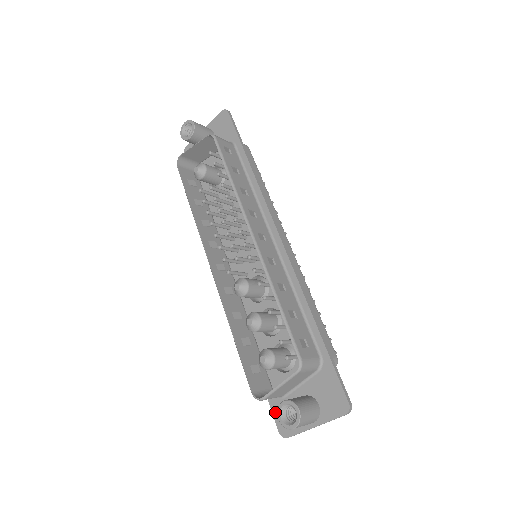
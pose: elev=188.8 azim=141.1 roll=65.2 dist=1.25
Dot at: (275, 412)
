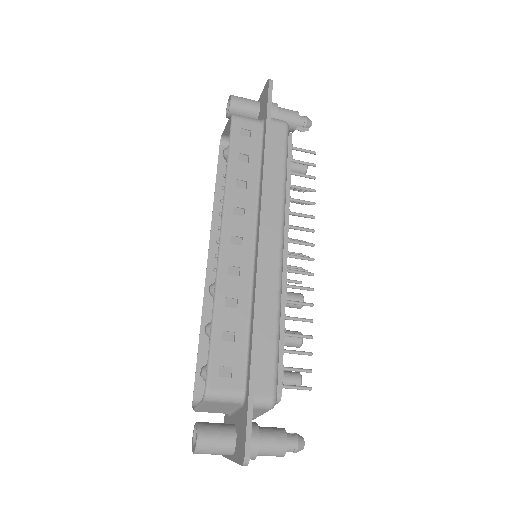
Dot at: occluded
